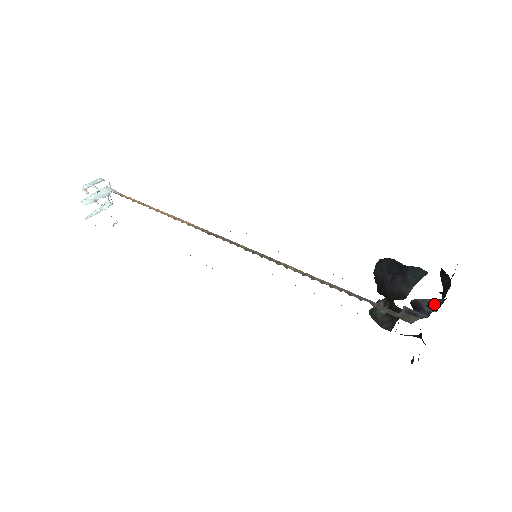
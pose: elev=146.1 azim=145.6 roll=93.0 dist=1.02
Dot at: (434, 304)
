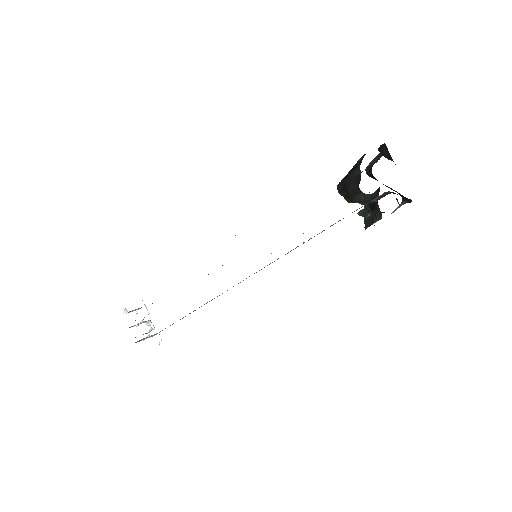
Dot at: occluded
